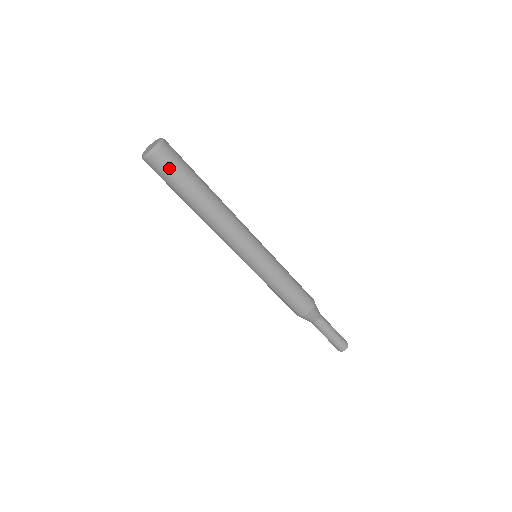
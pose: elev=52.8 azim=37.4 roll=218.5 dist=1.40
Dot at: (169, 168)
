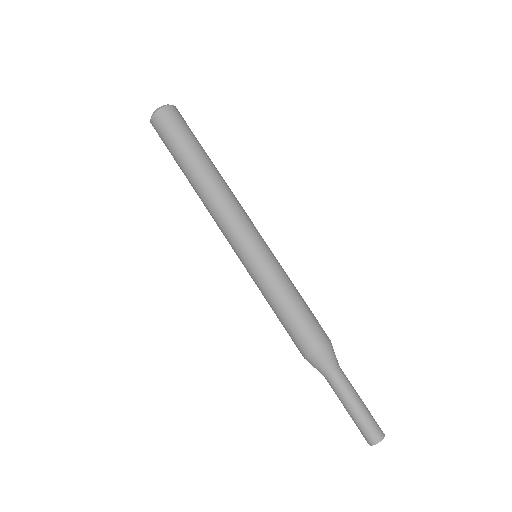
Dot at: (183, 122)
